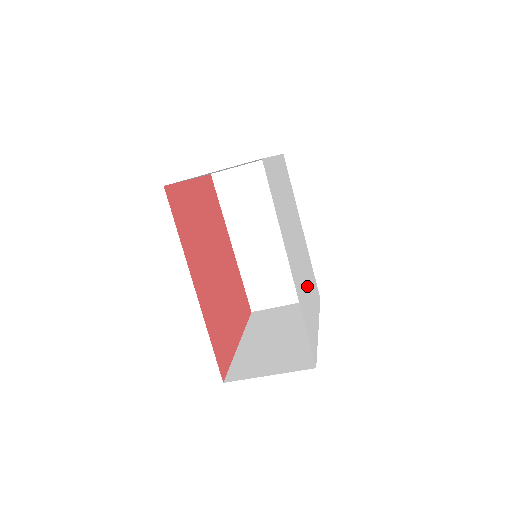
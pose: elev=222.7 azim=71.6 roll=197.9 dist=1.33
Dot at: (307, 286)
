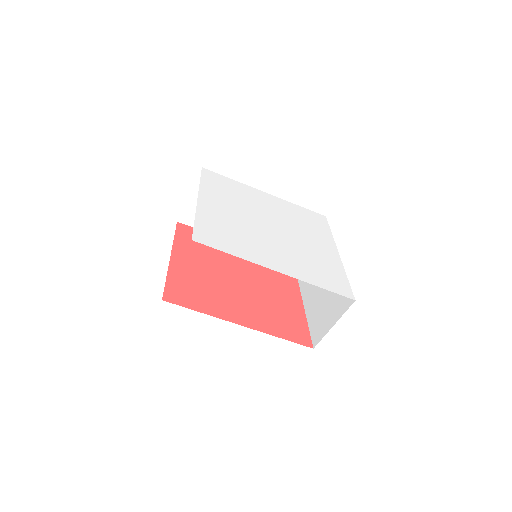
Dot at: (305, 242)
